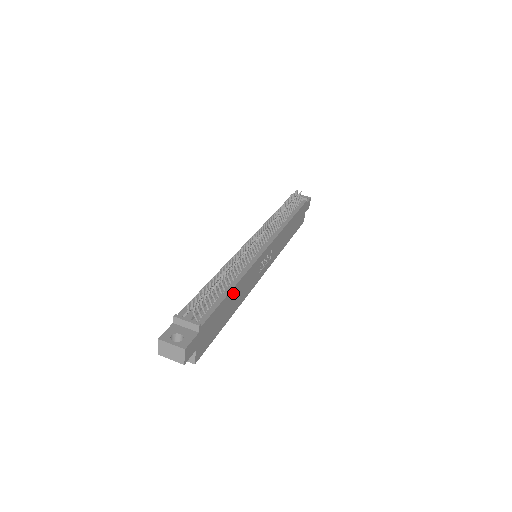
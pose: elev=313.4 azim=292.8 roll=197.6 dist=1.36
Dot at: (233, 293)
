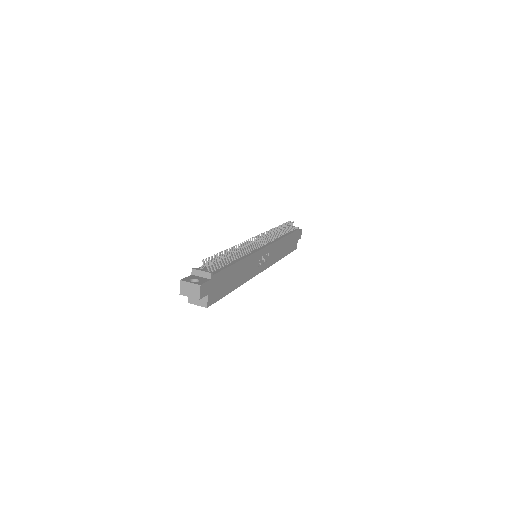
Dot at: (237, 267)
